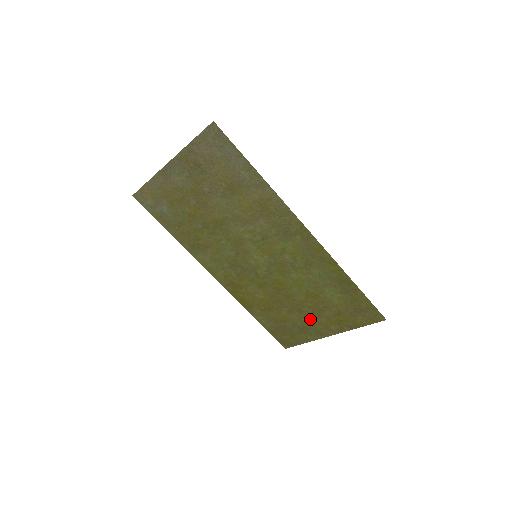
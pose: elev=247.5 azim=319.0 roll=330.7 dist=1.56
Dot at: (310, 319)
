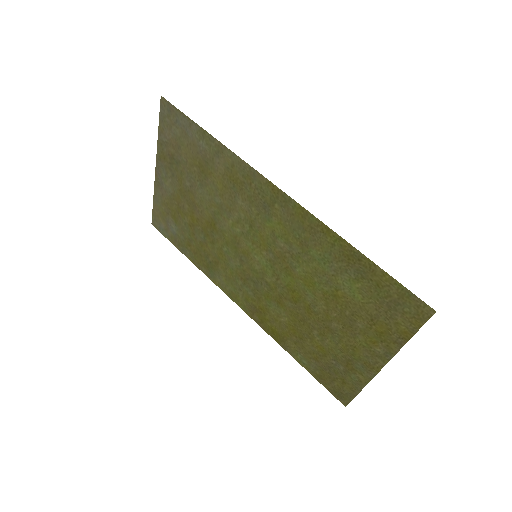
Dot at: (347, 342)
